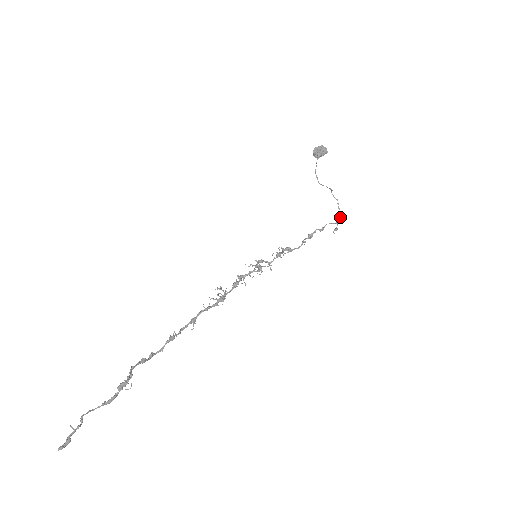
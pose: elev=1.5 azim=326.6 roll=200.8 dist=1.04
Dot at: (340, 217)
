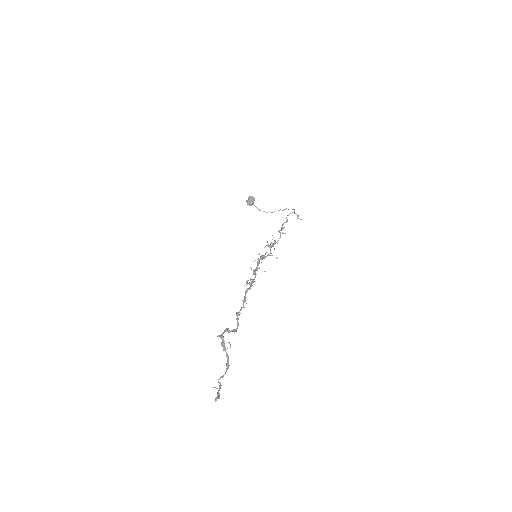
Dot at: (294, 211)
